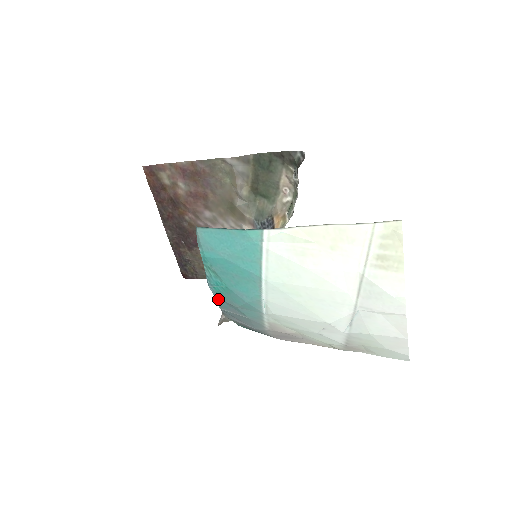
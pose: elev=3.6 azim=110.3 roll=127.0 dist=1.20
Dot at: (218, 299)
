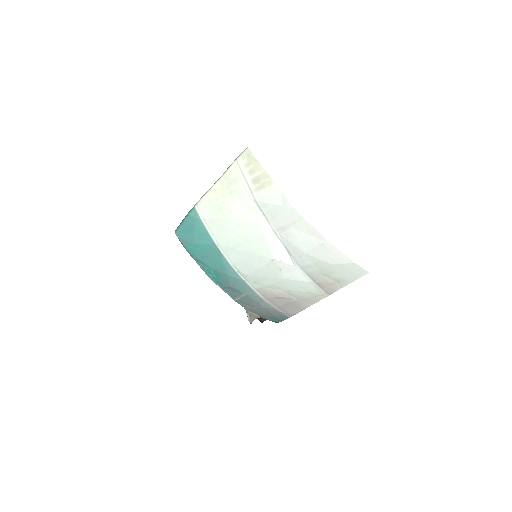
Dot at: (224, 289)
